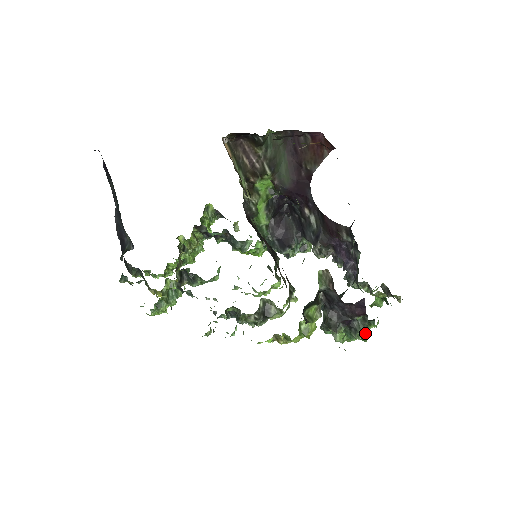
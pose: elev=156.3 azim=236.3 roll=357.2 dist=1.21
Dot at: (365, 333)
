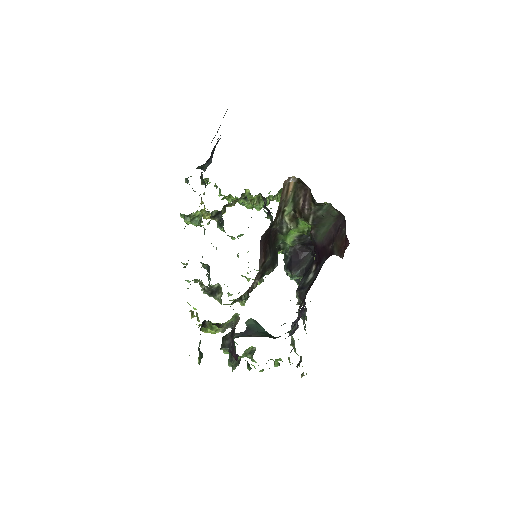
Dot at: (235, 368)
